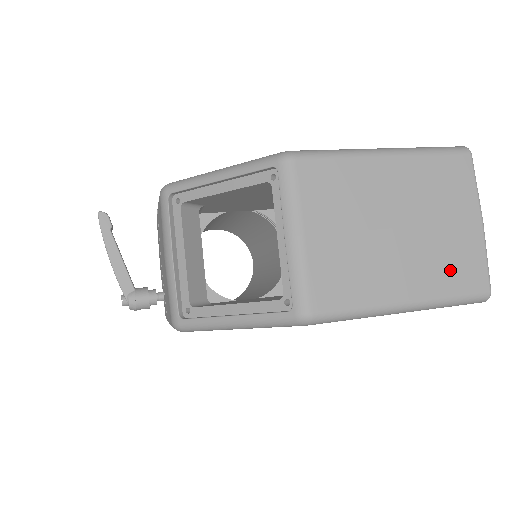
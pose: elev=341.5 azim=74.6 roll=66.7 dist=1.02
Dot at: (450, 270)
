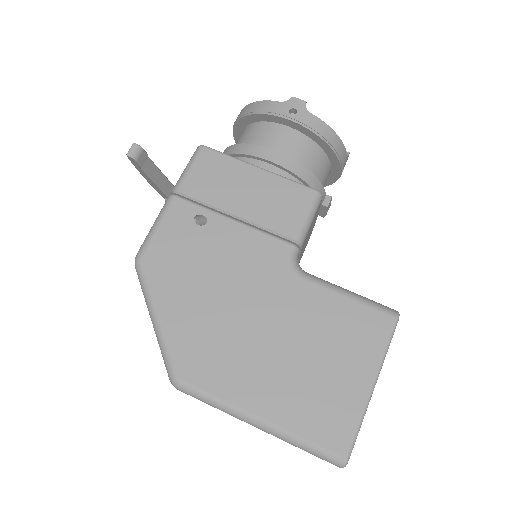
Dot at: occluded
